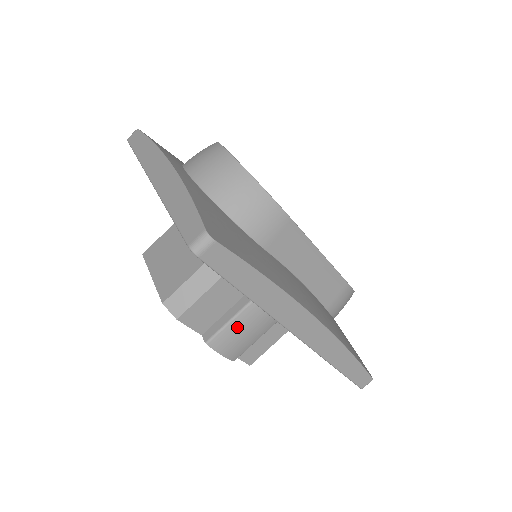
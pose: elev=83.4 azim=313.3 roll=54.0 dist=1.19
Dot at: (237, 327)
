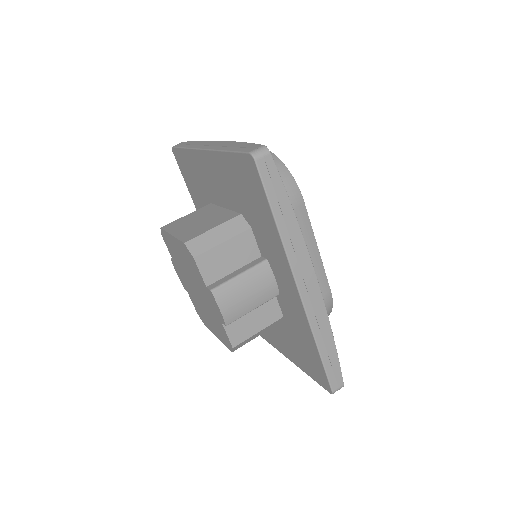
Dot at: (241, 284)
